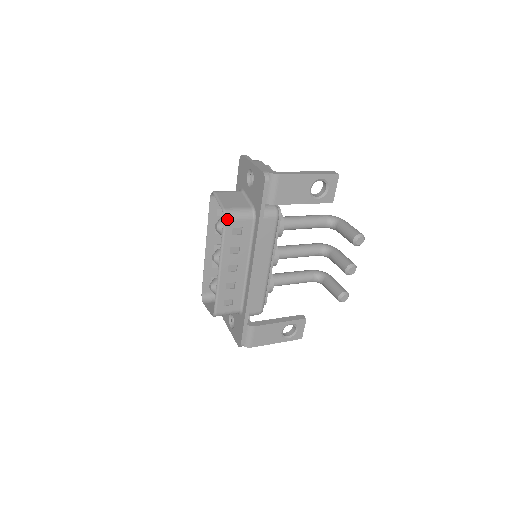
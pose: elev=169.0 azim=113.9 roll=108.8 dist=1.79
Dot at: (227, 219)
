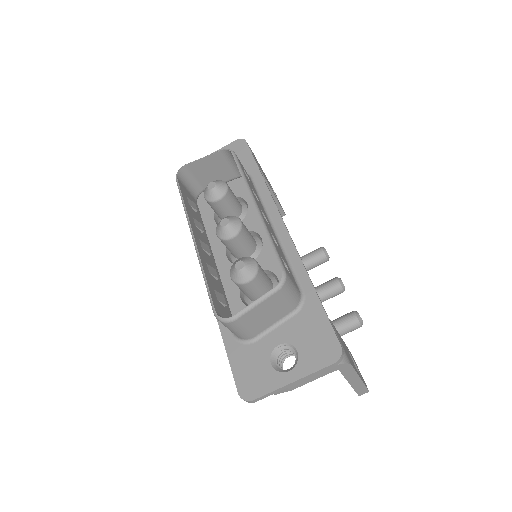
Dot at: occluded
